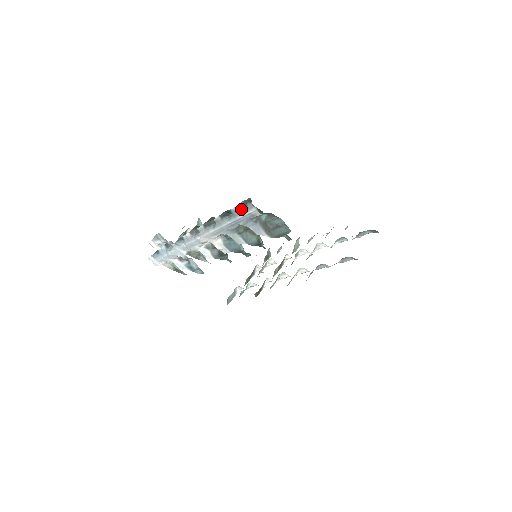
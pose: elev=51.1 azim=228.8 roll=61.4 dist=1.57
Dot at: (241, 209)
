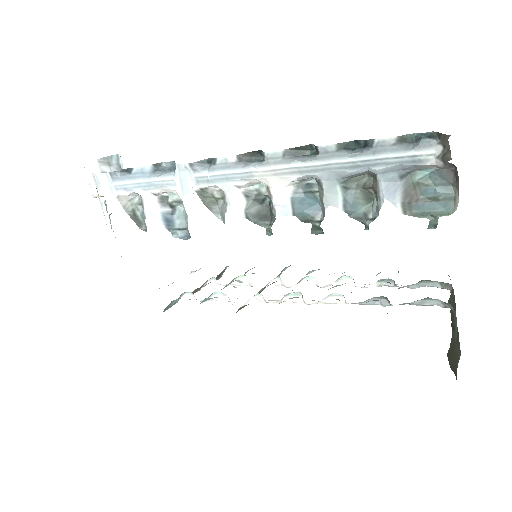
Dot at: (399, 144)
